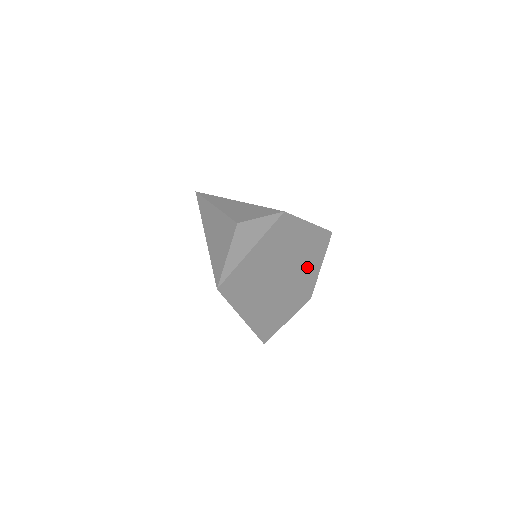
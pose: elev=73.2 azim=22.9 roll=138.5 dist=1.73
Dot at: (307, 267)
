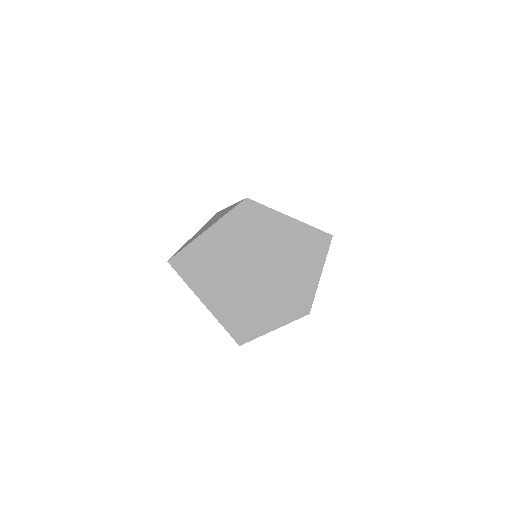
Dot at: (295, 270)
